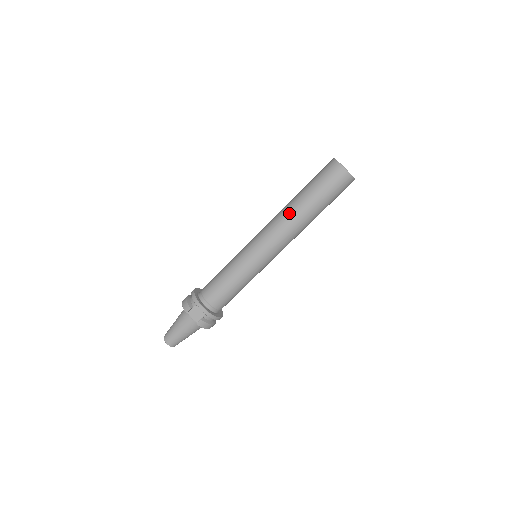
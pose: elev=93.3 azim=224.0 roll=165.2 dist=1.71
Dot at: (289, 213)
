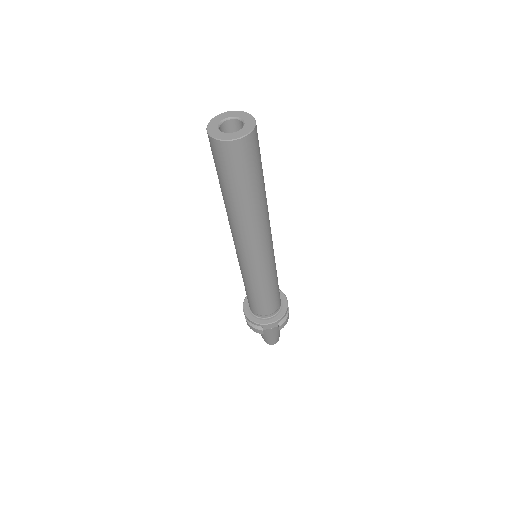
Dot at: (241, 222)
